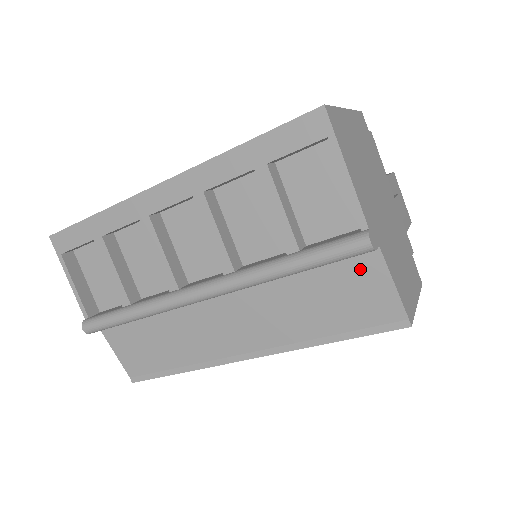
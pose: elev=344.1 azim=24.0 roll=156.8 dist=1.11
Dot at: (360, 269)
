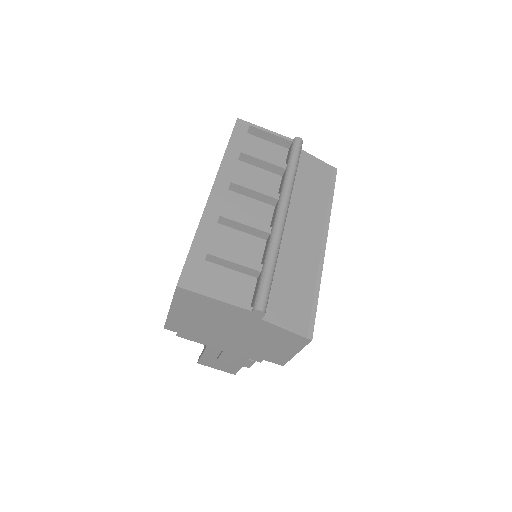
Dot at: (305, 161)
